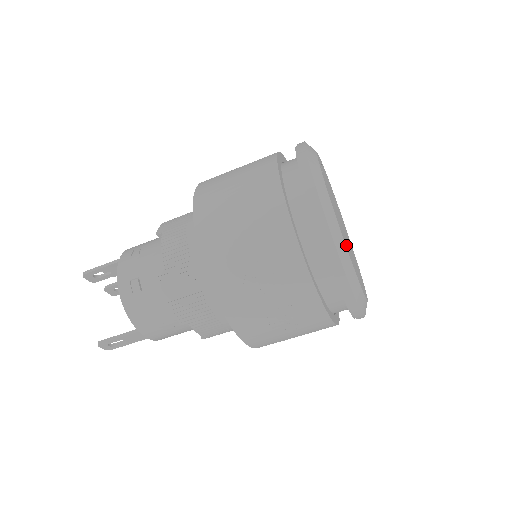
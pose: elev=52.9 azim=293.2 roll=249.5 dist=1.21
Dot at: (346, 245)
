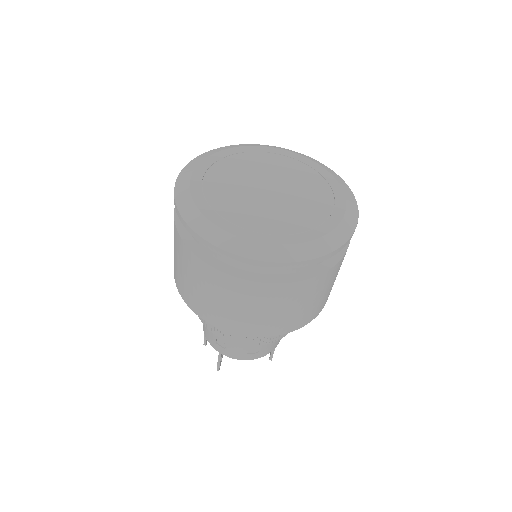
Dot at: (314, 228)
